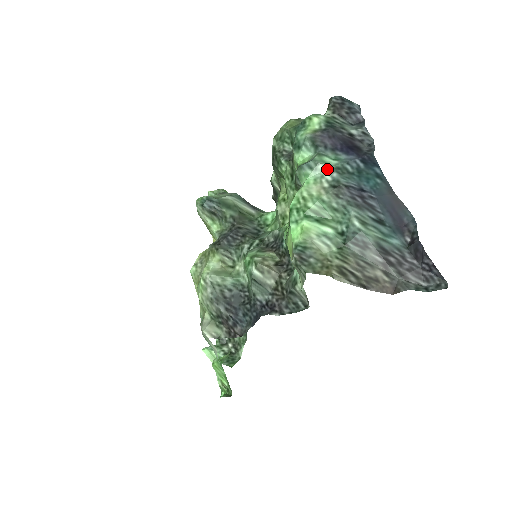
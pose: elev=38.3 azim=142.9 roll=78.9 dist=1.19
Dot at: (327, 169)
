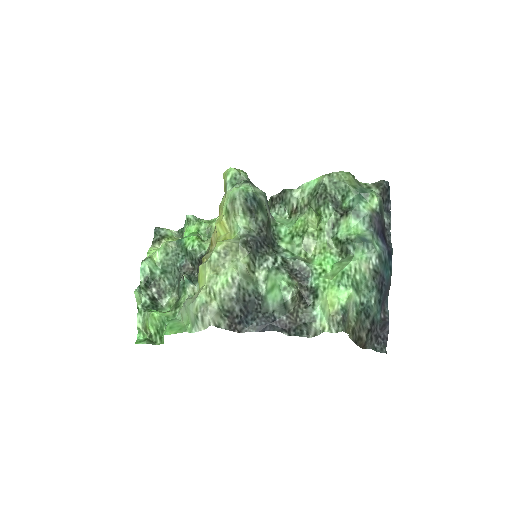
Dot at: (375, 253)
